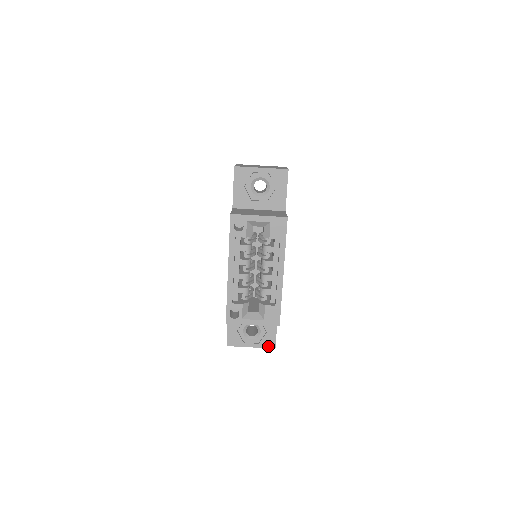
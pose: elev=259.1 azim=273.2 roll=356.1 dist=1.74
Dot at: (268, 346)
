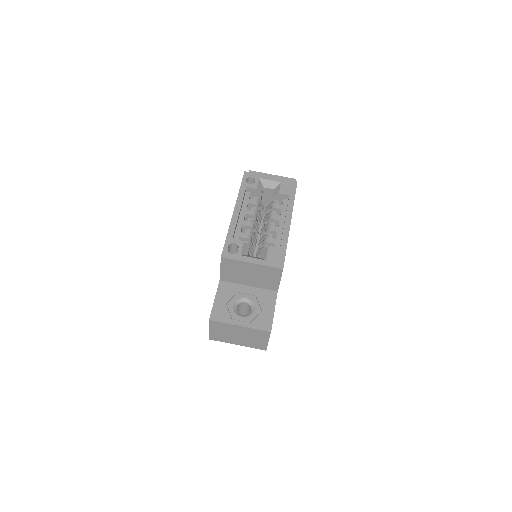
Dot at: (262, 328)
